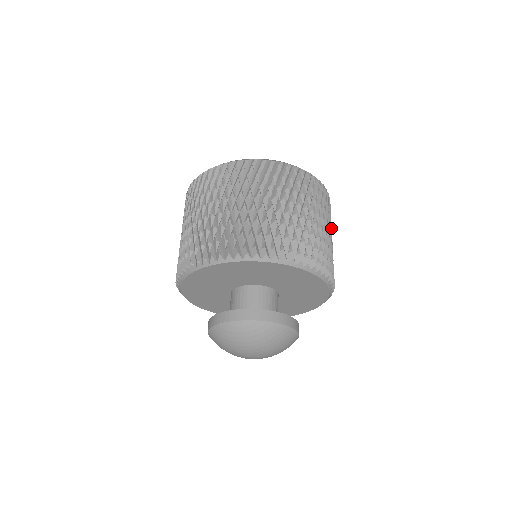
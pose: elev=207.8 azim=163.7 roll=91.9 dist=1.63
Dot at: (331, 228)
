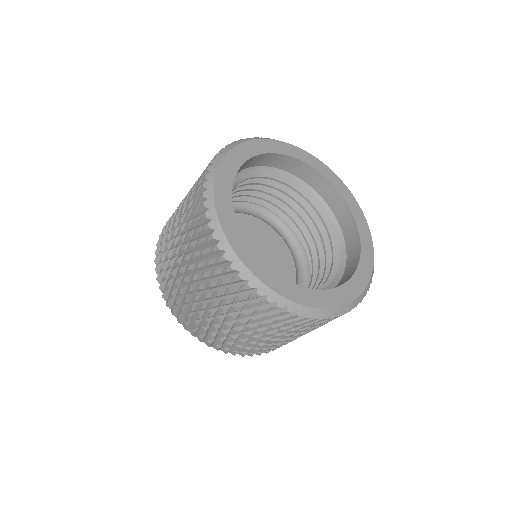
Dot at: occluded
